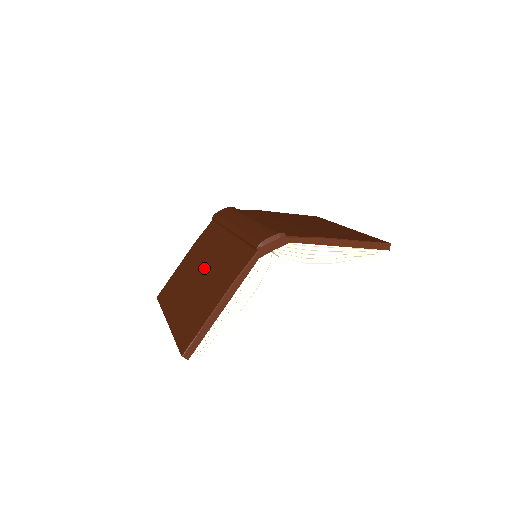
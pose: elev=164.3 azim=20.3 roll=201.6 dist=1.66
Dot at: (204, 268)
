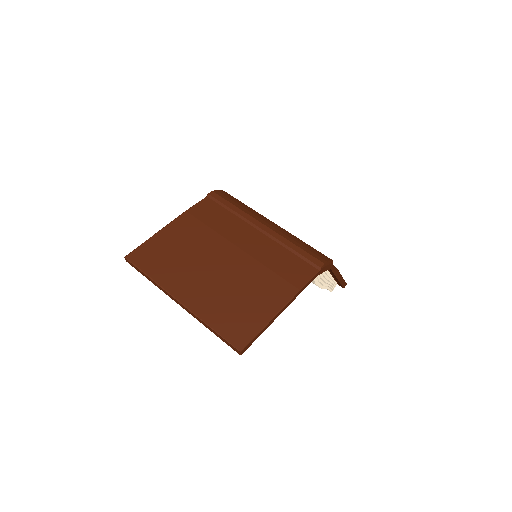
Dot at: (228, 255)
